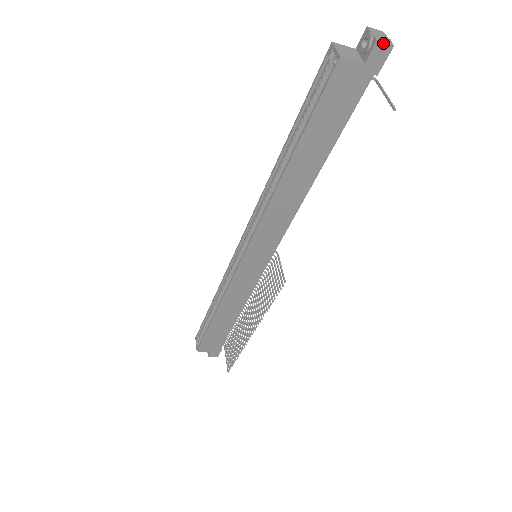
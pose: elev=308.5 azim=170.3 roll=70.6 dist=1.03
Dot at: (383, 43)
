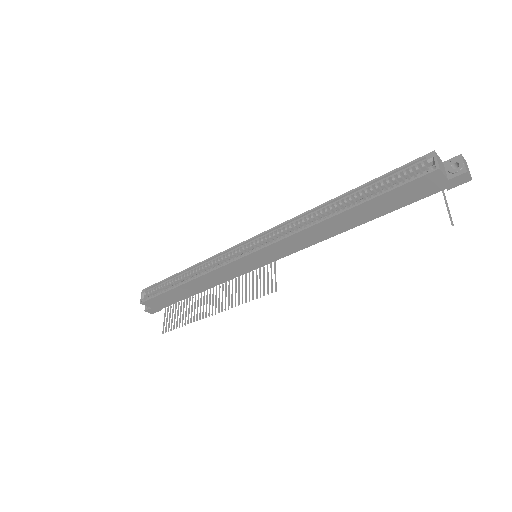
Dot at: (469, 175)
